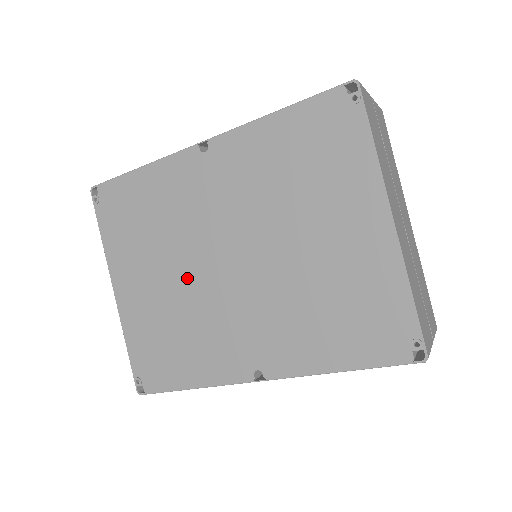
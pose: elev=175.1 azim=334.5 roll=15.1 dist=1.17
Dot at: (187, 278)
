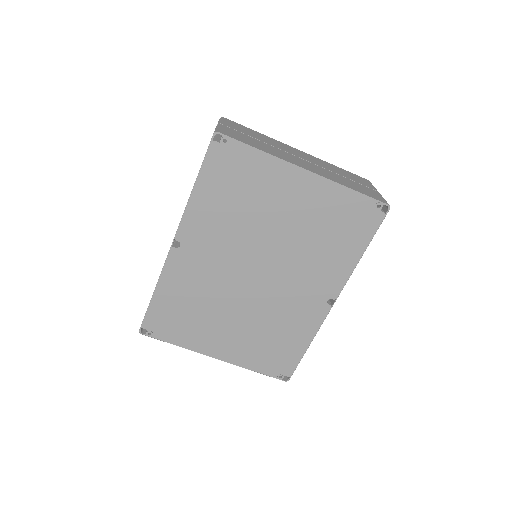
Dot at: (245, 307)
